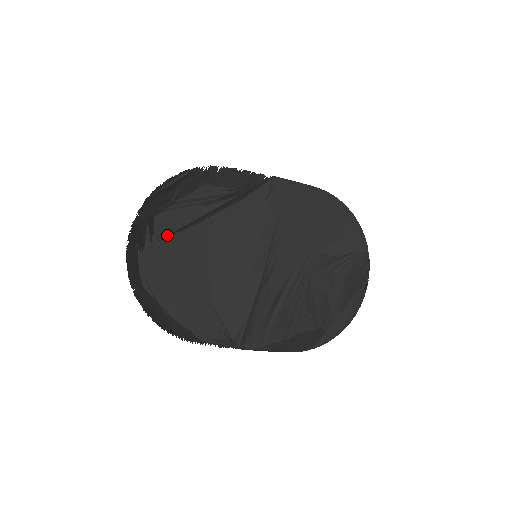
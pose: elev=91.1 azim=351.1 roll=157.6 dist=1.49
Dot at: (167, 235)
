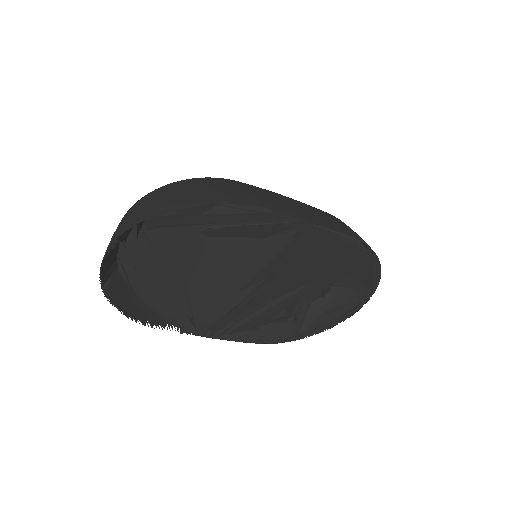
Dot at: (160, 227)
